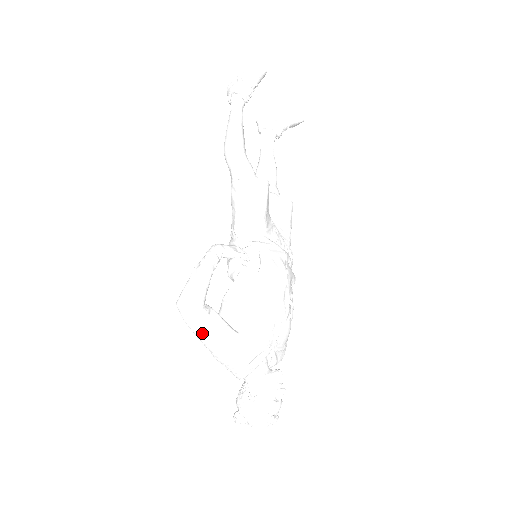
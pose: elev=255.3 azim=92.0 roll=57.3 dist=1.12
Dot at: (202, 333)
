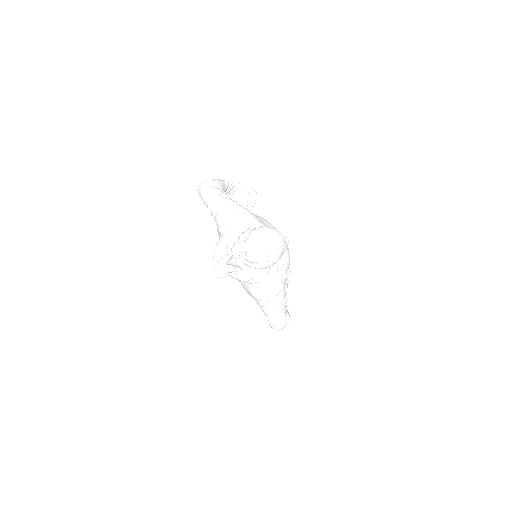
Dot at: (216, 193)
